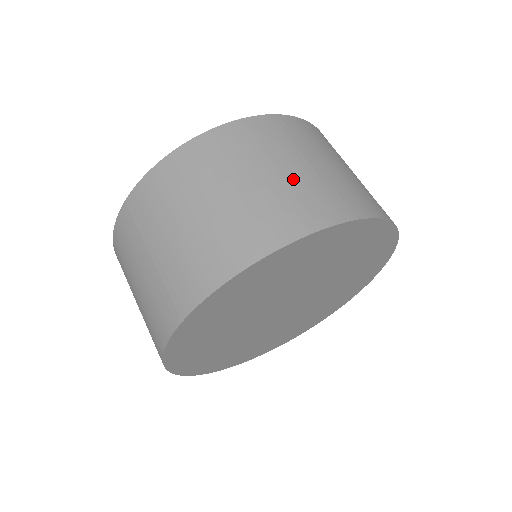
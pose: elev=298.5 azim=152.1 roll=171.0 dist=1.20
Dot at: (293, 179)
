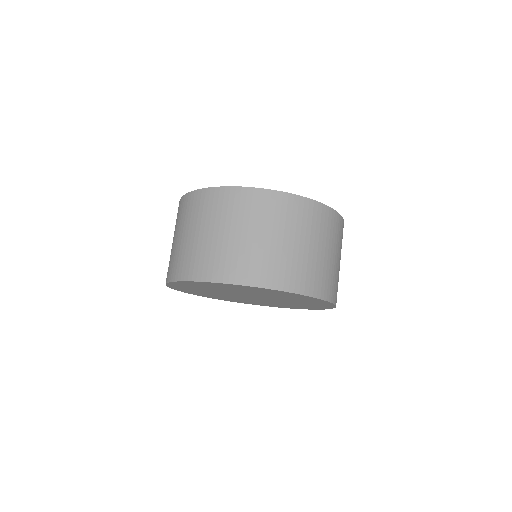
Dot at: (227, 243)
